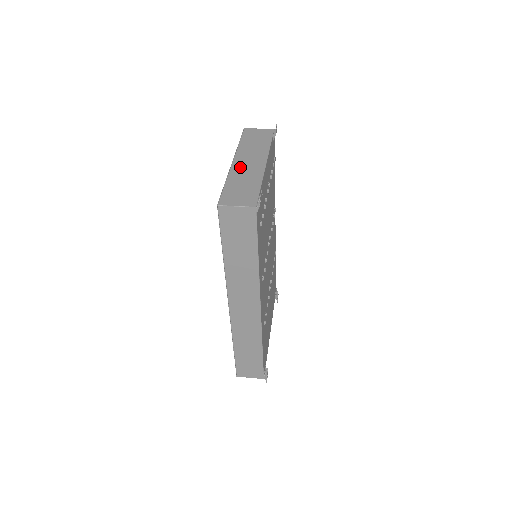
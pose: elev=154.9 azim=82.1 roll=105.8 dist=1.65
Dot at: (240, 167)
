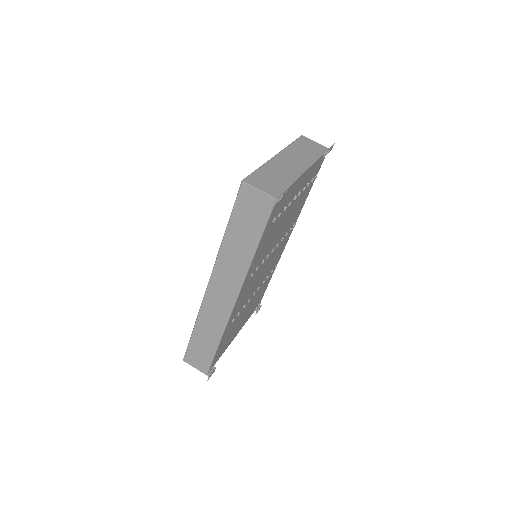
Dot at: (280, 162)
